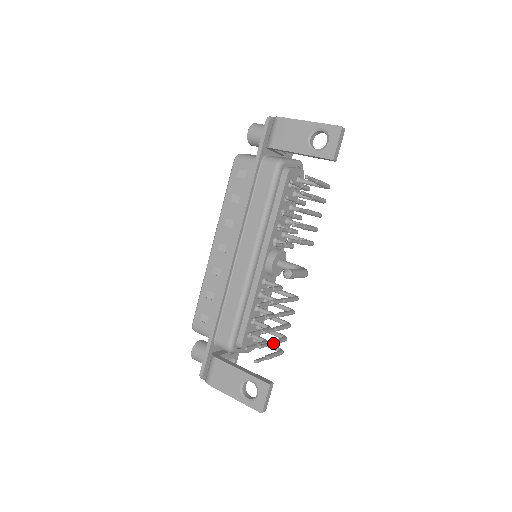
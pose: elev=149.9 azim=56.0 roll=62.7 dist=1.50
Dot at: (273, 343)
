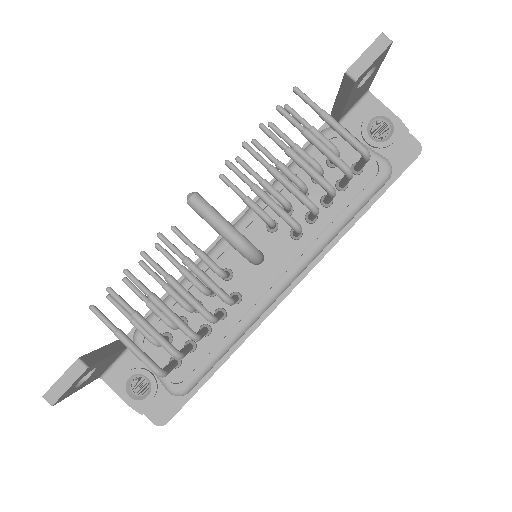
Dot at: (137, 315)
